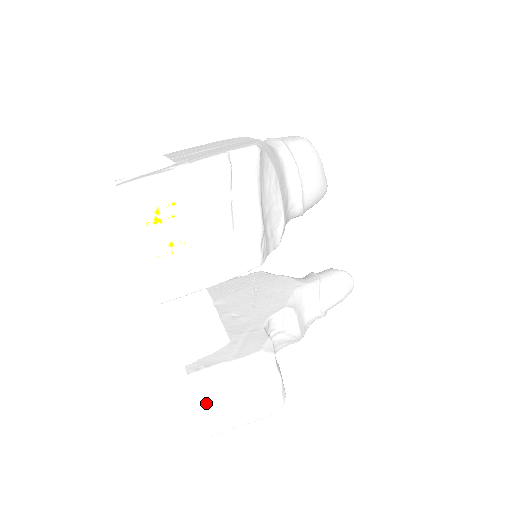
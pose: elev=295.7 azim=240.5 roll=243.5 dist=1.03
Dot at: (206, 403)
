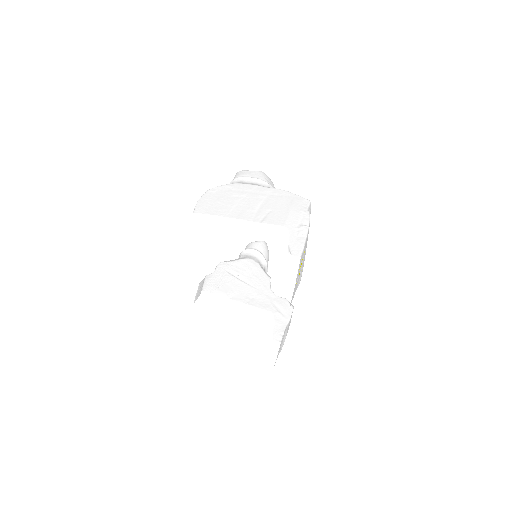
Dot at: (278, 352)
